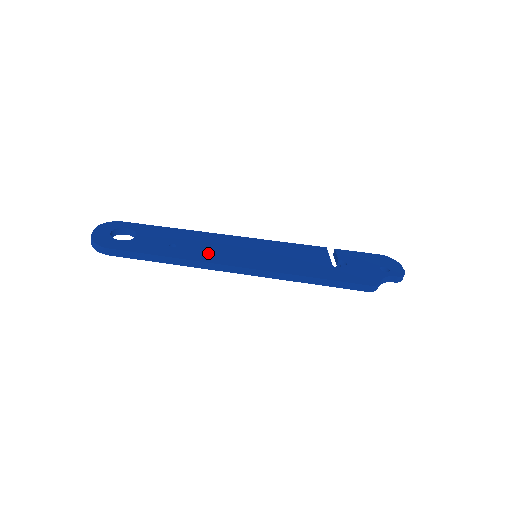
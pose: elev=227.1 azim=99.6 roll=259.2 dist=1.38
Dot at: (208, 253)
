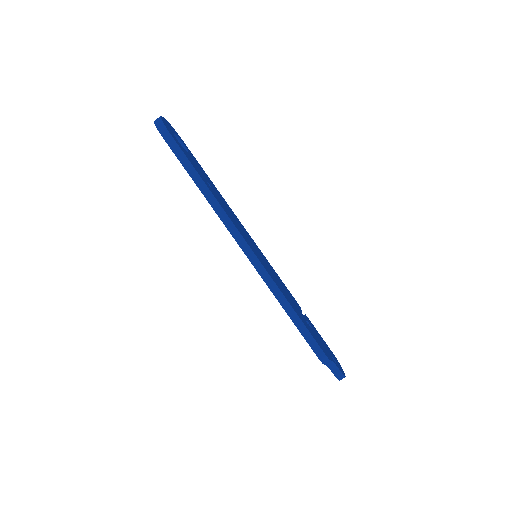
Dot at: (230, 215)
